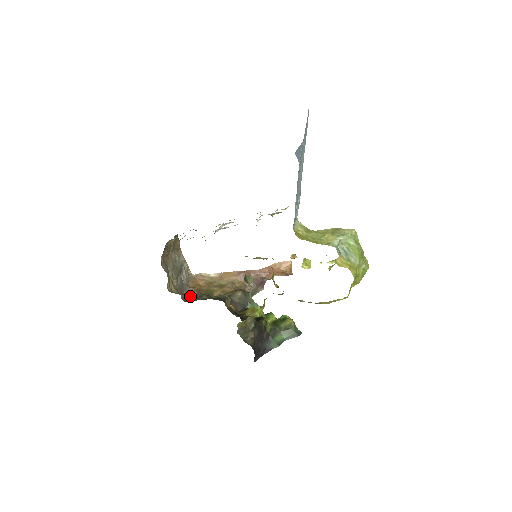
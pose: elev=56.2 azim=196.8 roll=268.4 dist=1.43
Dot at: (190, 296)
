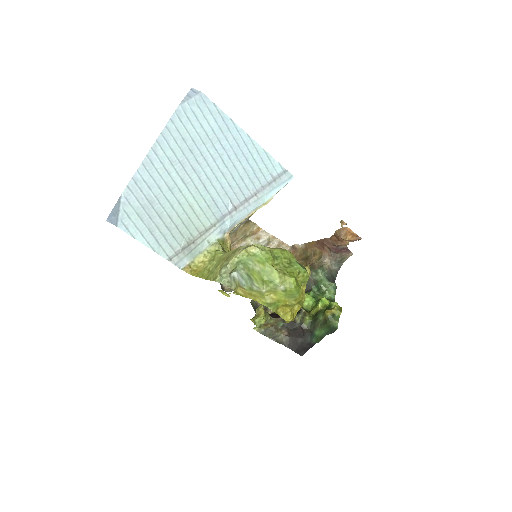
Dot at: occluded
